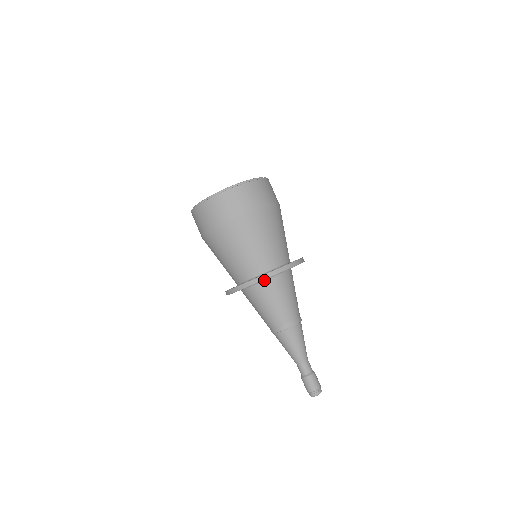
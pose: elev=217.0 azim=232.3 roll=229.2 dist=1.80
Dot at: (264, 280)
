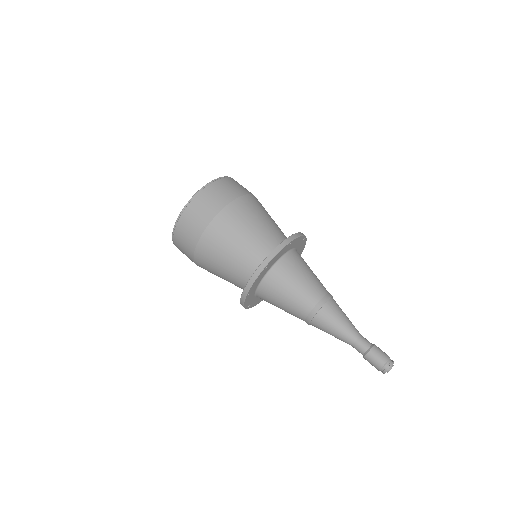
Dot at: (263, 278)
